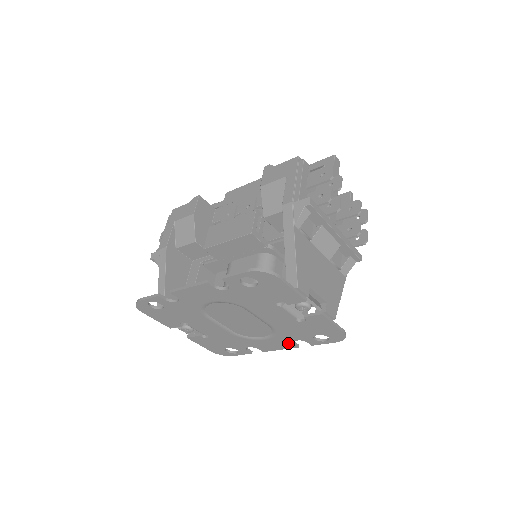
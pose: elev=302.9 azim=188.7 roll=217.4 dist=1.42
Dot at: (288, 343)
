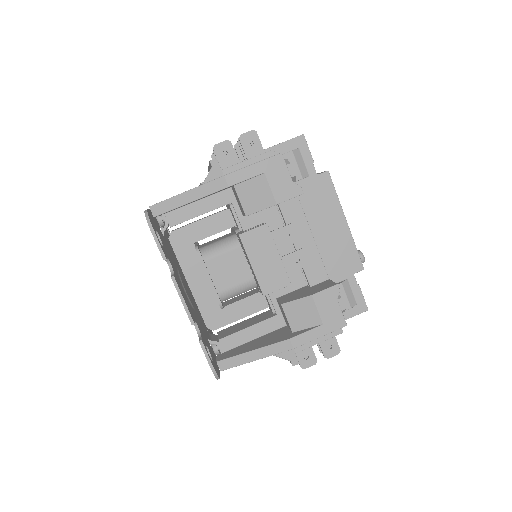
Dot at: occluded
